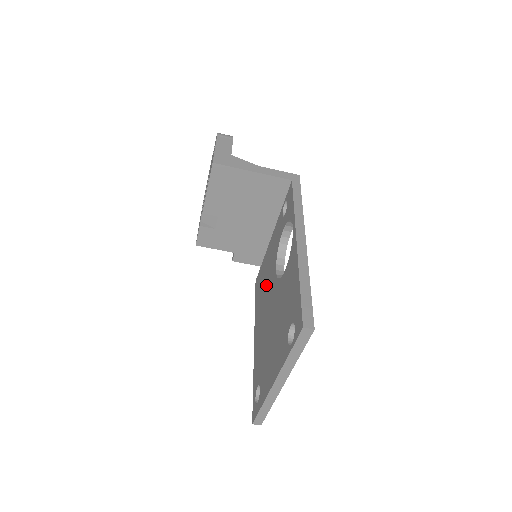
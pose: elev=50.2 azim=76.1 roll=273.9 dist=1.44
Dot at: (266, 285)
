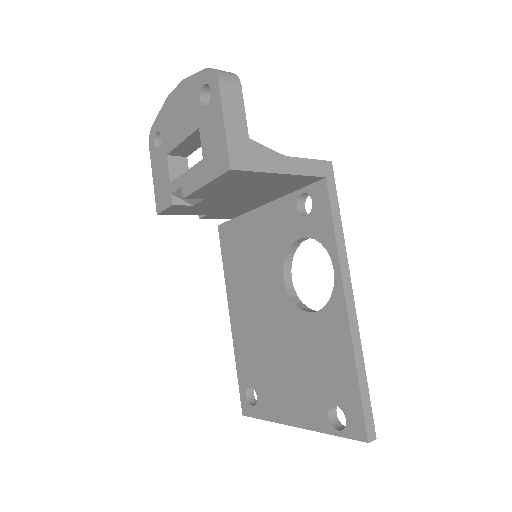
Dot at: (255, 272)
